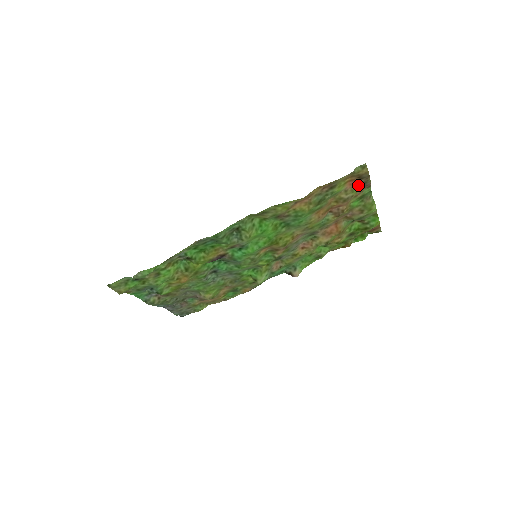
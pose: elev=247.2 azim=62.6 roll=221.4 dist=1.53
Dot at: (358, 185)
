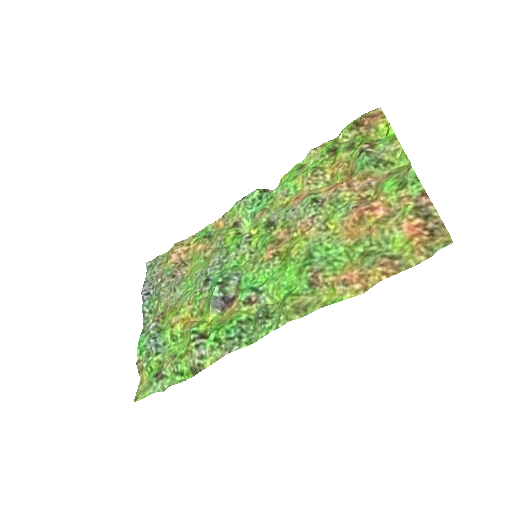
Dot at: (418, 219)
